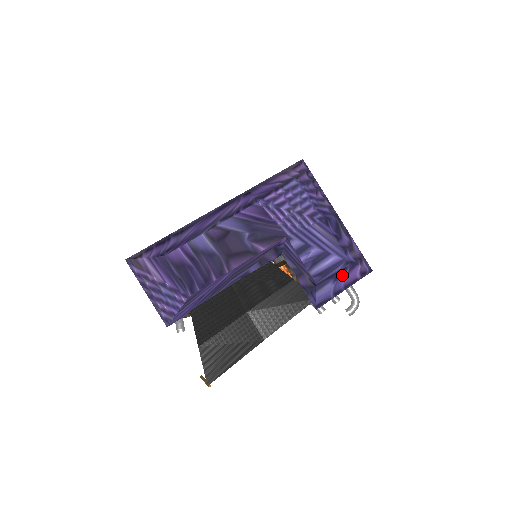
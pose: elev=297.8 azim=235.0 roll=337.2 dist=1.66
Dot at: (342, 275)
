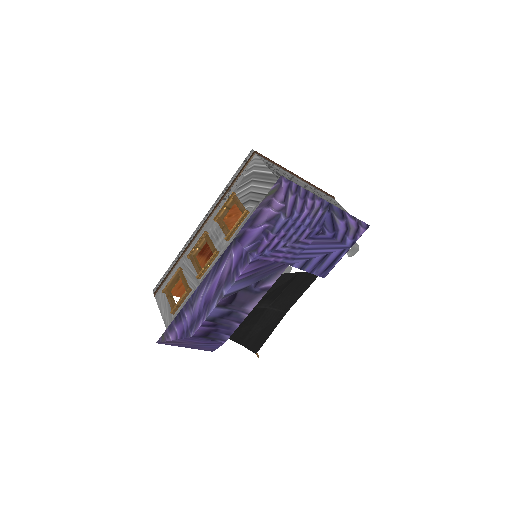
Dot at: occluded
